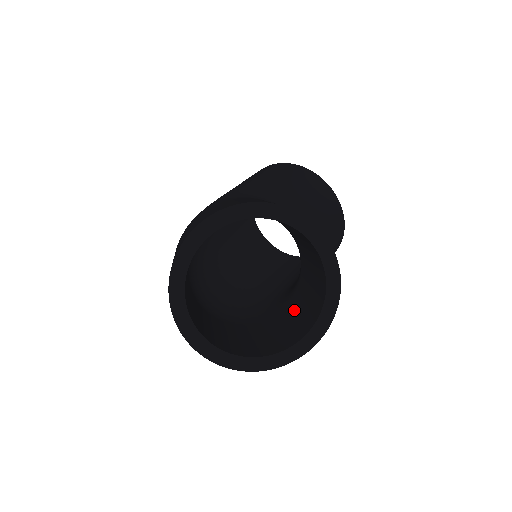
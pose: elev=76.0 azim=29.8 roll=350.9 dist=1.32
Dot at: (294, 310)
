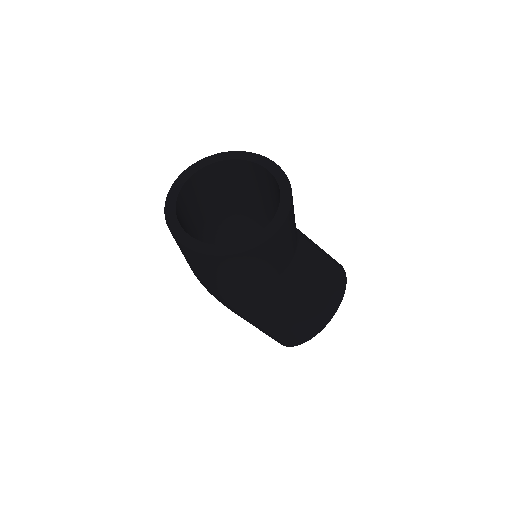
Dot at: occluded
